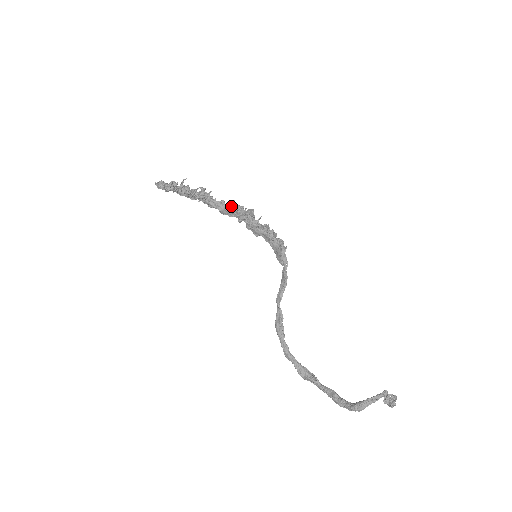
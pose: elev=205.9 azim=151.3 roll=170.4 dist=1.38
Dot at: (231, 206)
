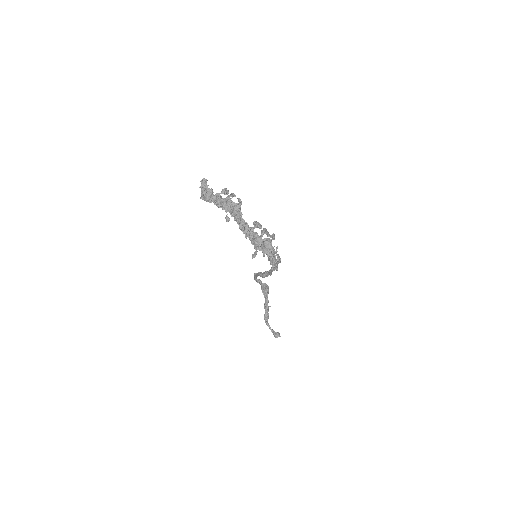
Dot at: (246, 237)
